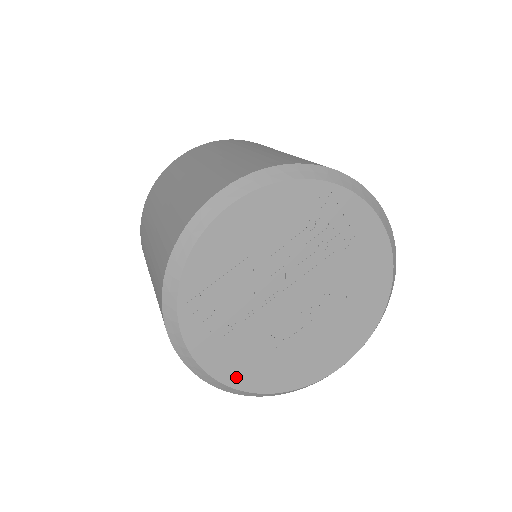
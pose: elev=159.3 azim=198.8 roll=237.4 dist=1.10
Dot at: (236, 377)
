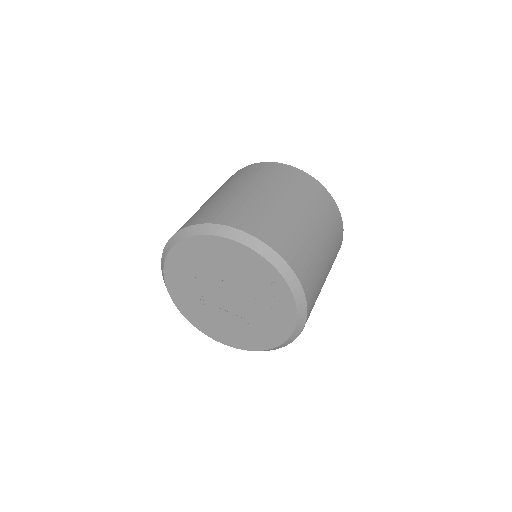
Dot at: (174, 291)
